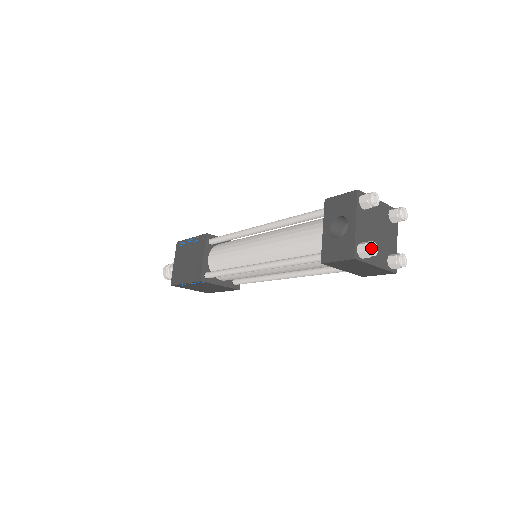
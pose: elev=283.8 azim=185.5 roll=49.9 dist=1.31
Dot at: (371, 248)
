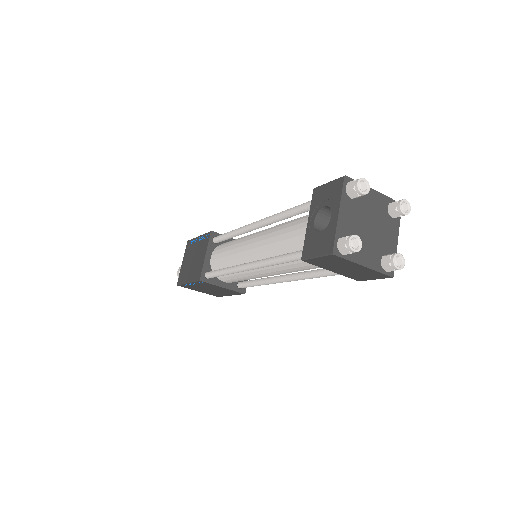
Dot at: (352, 242)
